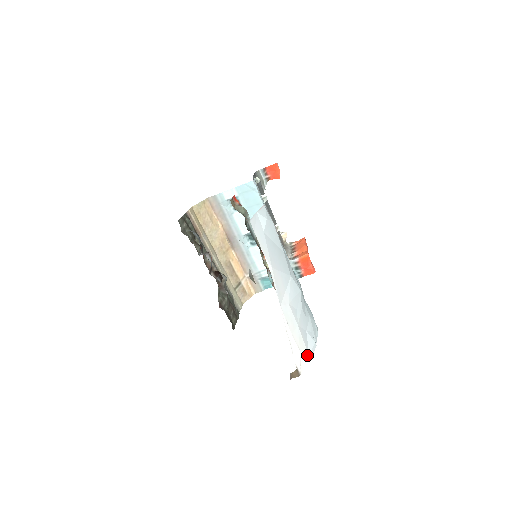
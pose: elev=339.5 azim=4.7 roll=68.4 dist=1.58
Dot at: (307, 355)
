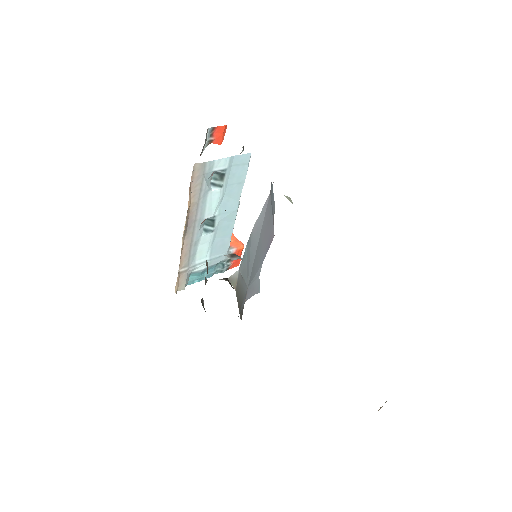
Dot at: occluded
